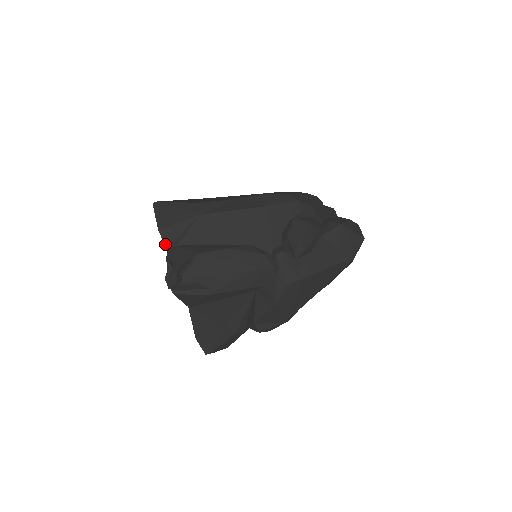
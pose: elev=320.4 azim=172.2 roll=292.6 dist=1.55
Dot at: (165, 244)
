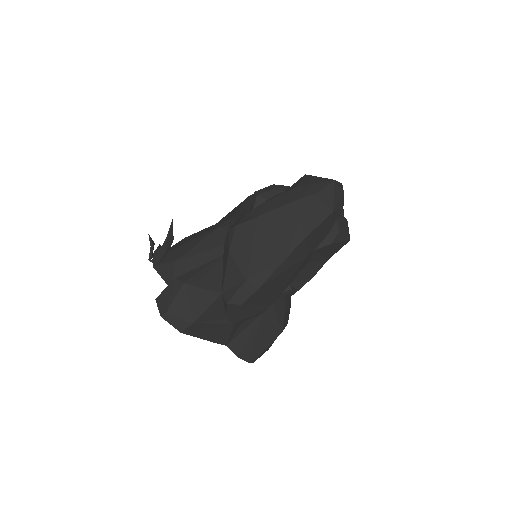
Dot at: occluded
